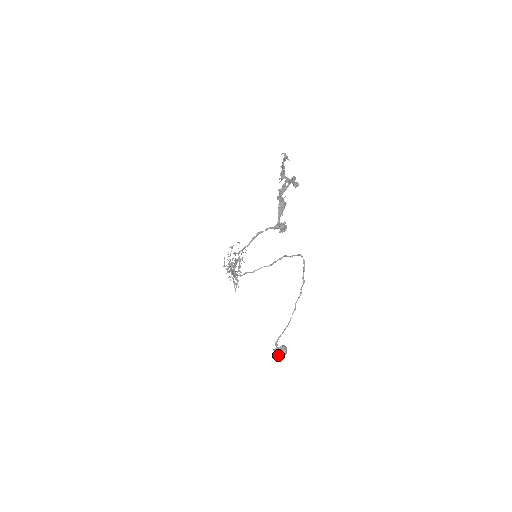
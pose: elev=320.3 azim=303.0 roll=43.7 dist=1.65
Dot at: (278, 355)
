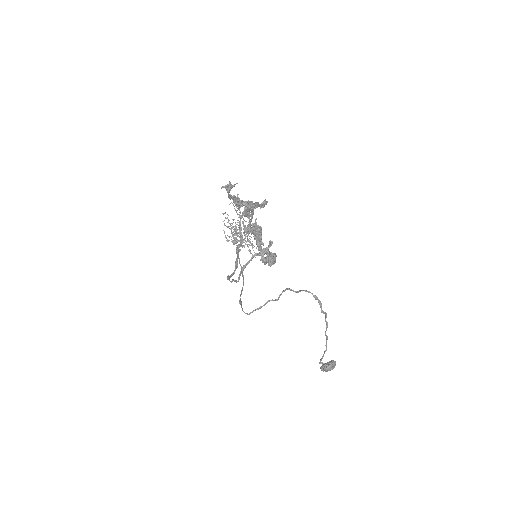
Dot at: (327, 371)
